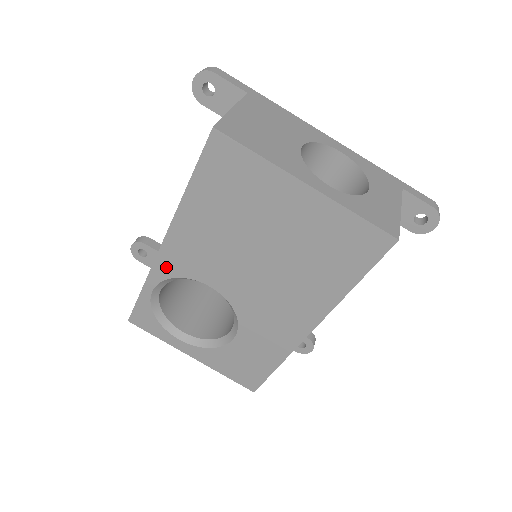
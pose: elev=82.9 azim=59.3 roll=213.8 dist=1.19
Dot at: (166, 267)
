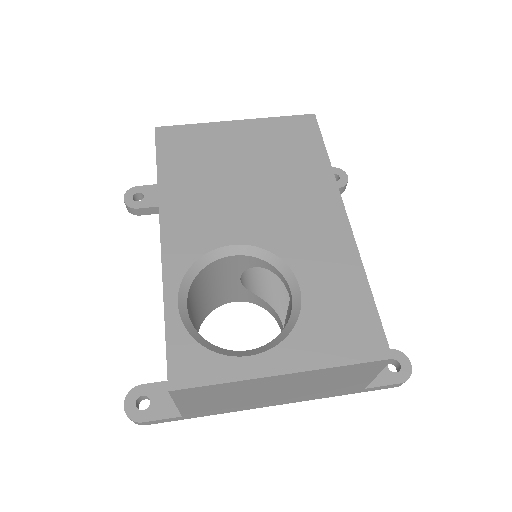
Dot at: (177, 259)
